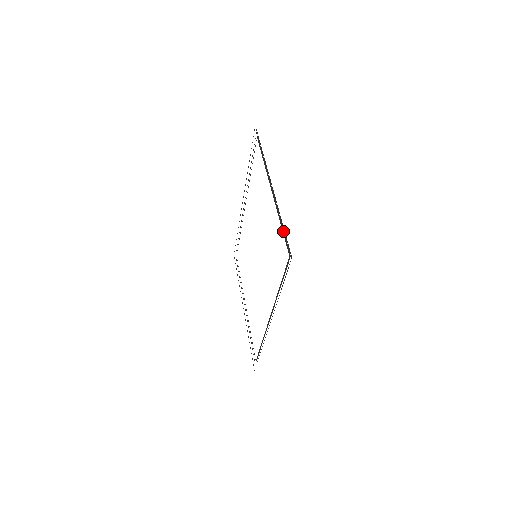
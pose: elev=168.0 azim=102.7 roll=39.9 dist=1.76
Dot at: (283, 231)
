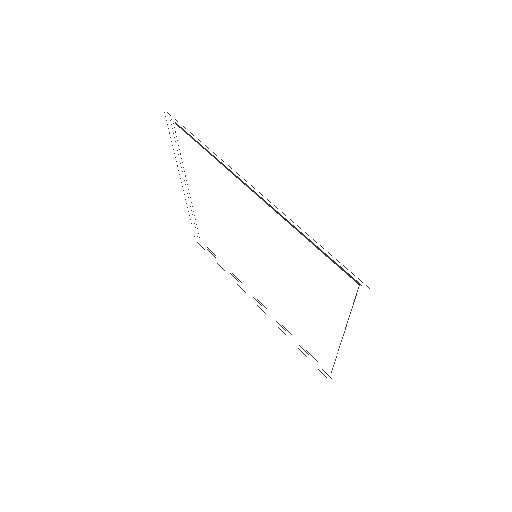
Dot at: occluded
